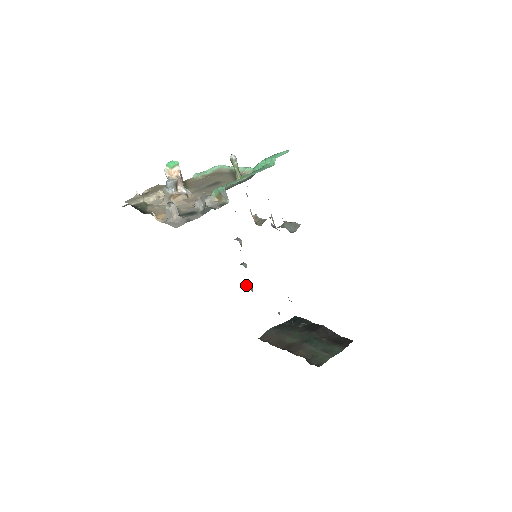
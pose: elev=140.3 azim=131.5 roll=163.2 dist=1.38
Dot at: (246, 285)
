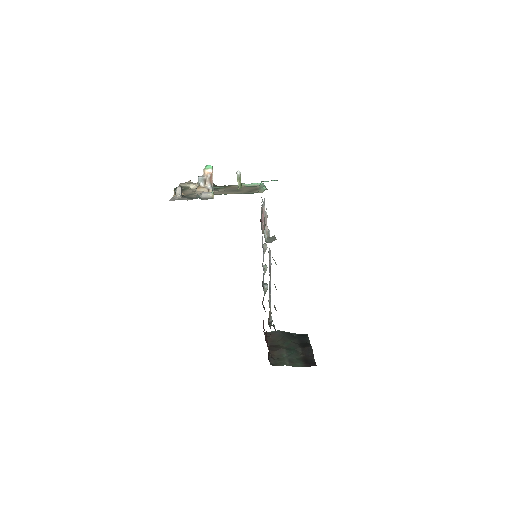
Dot at: (264, 283)
